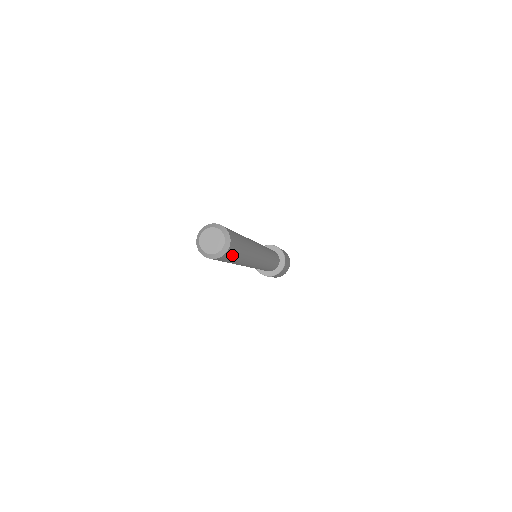
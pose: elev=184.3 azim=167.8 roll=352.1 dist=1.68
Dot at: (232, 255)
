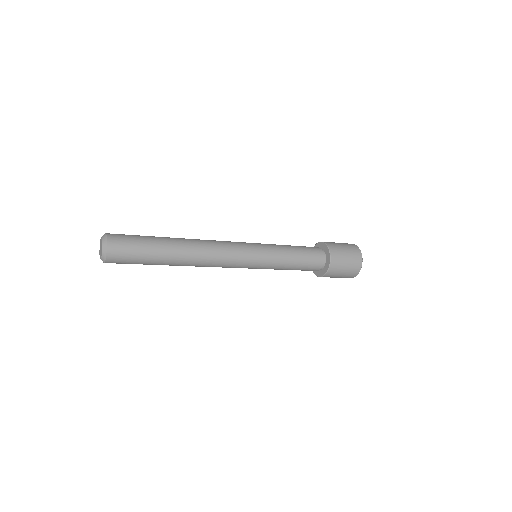
Dot at: (127, 263)
